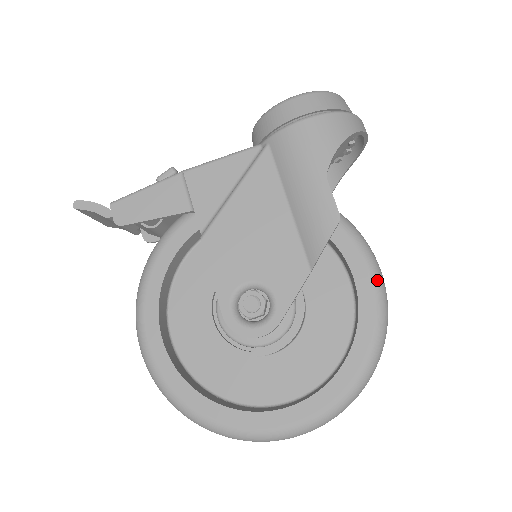
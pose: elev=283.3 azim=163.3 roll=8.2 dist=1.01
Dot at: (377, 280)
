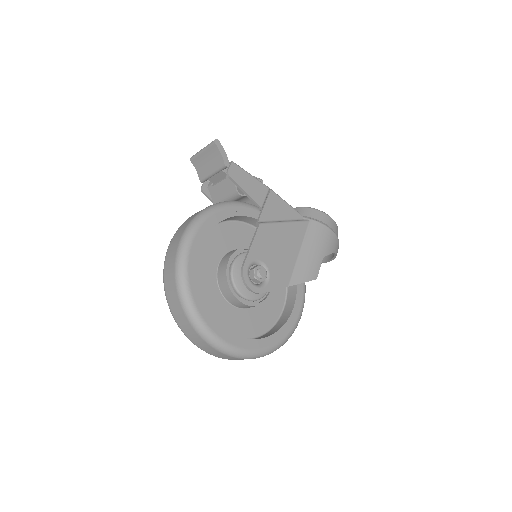
Dot at: (300, 318)
